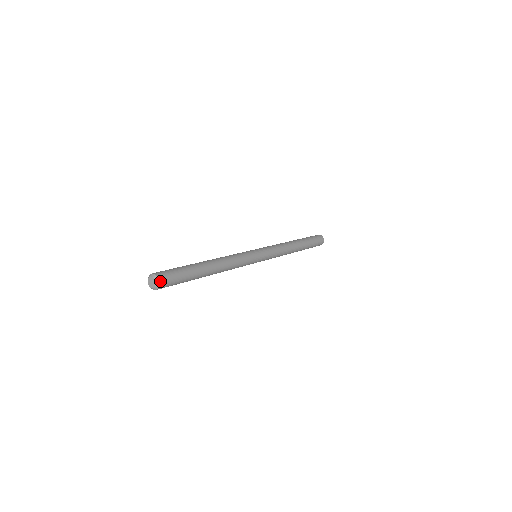
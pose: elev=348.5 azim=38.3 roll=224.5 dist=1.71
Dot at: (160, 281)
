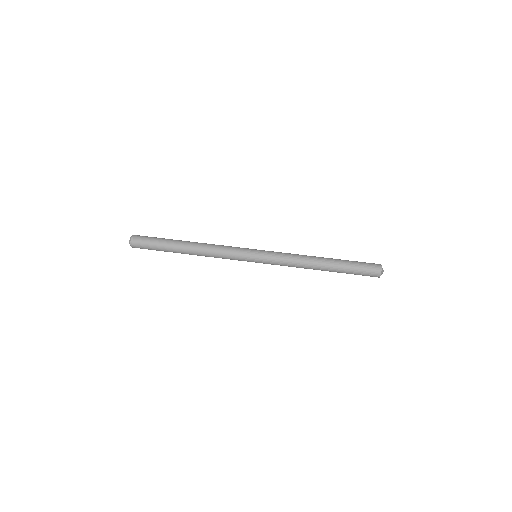
Dot at: (133, 247)
